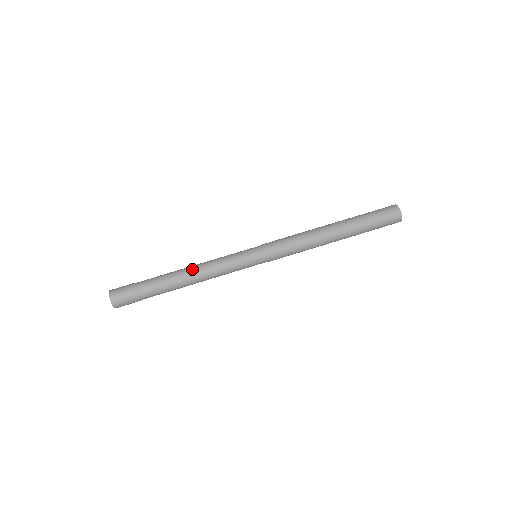
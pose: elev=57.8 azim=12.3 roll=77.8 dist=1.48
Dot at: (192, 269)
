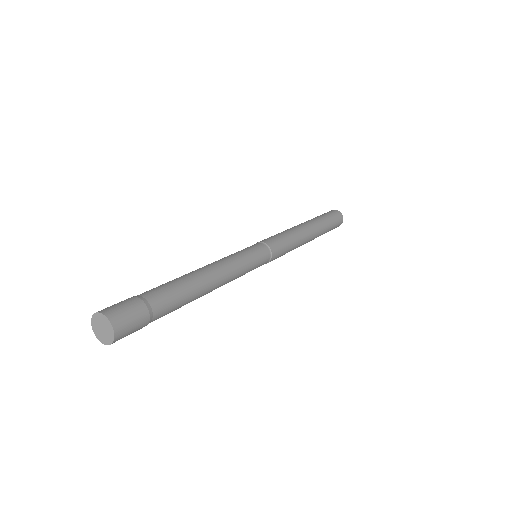
Dot at: (197, 269)
